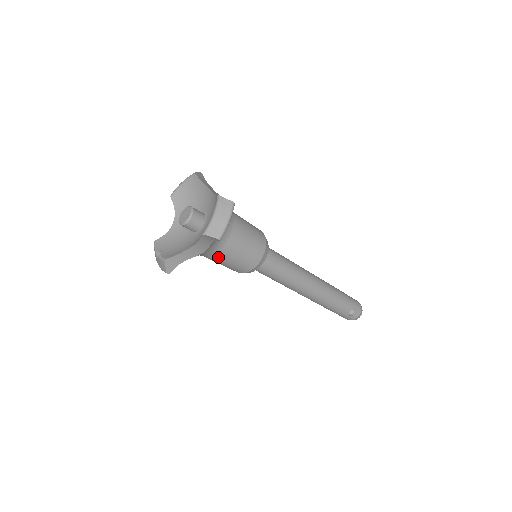
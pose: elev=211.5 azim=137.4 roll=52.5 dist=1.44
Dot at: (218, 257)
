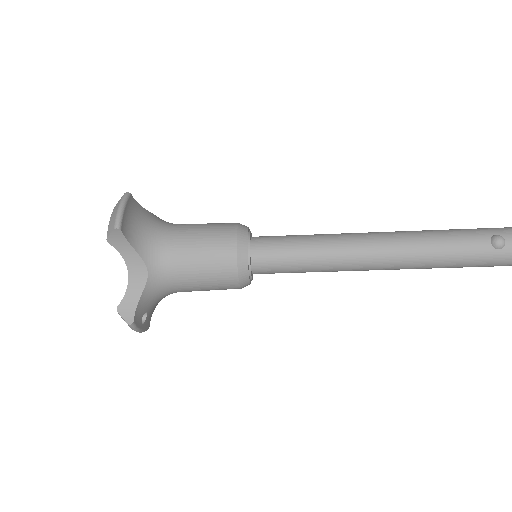
Dot at: (180, 272)
